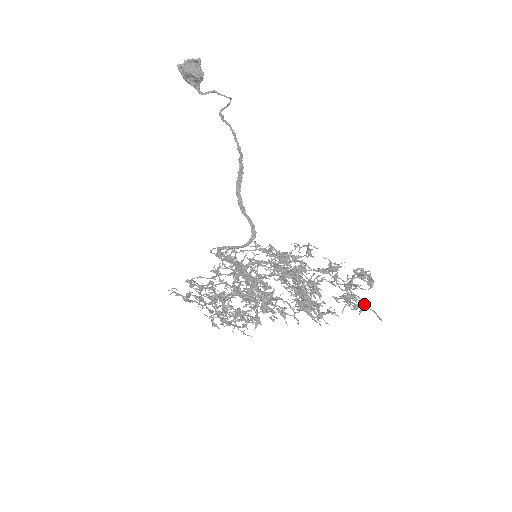
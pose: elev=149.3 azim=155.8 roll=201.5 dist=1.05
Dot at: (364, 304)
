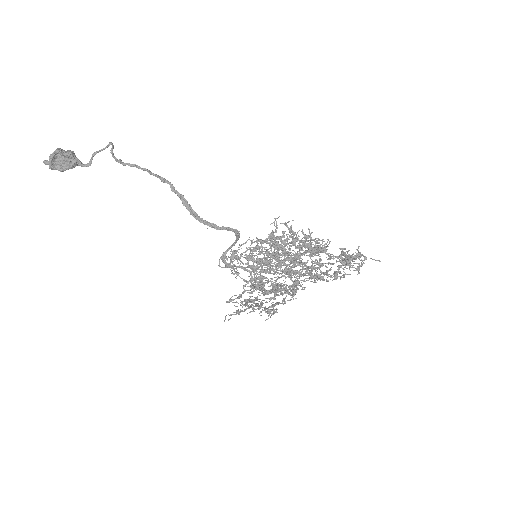
Dot at: occluded
